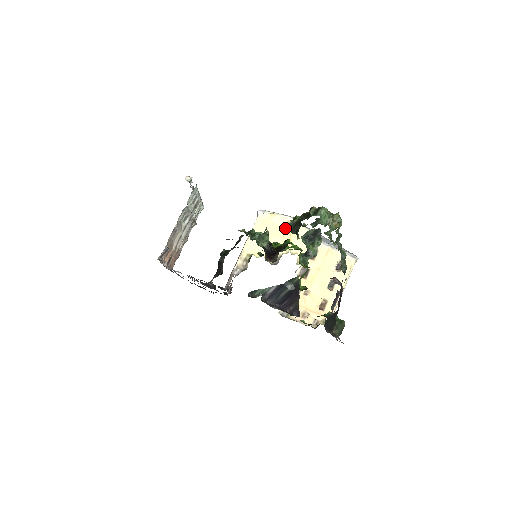
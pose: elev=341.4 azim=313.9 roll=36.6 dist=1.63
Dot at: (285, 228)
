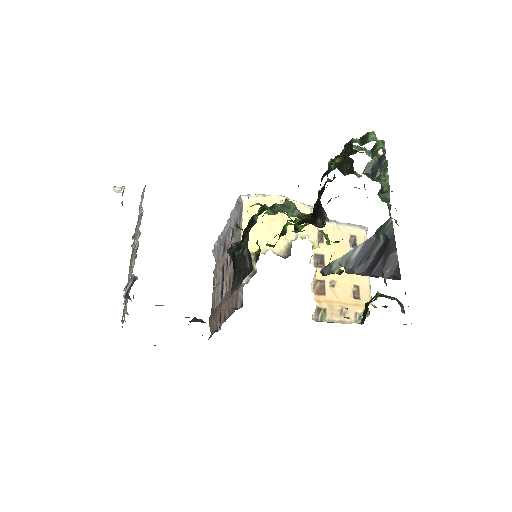
Dot at: occluded
